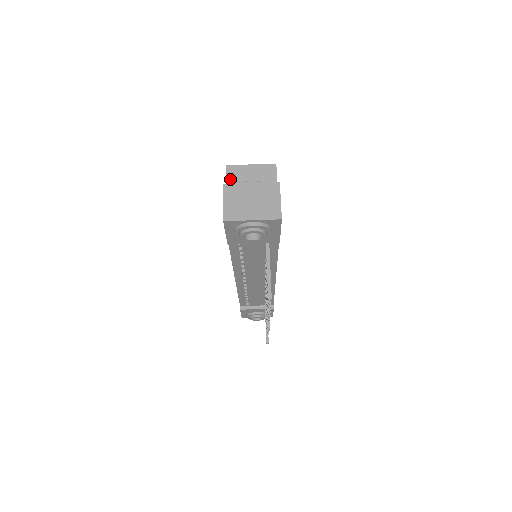
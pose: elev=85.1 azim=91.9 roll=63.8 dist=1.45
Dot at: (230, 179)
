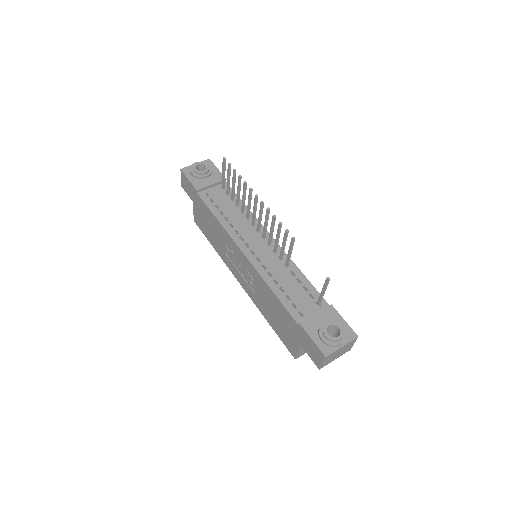
Dot at: occluded
